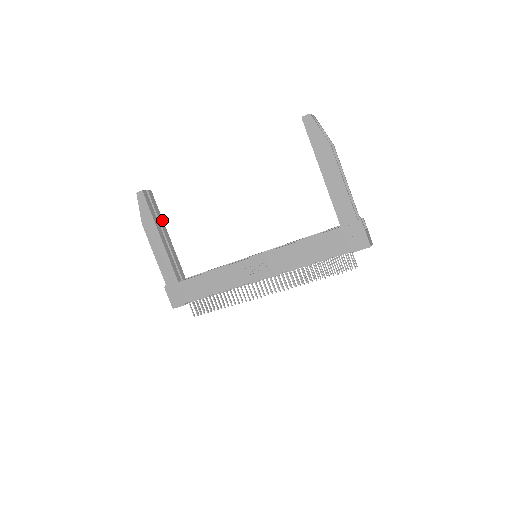
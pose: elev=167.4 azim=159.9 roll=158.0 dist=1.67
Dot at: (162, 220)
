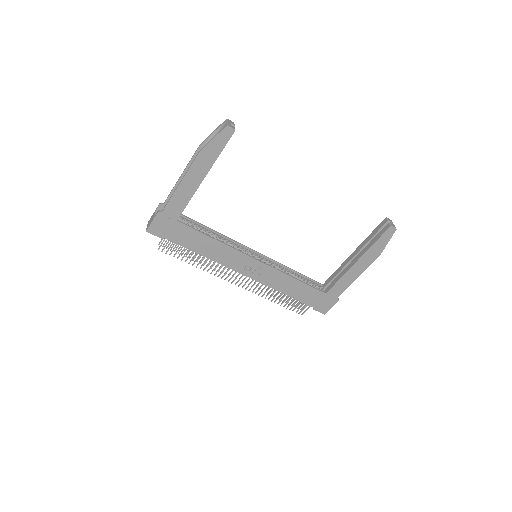
Dot at: occluded
